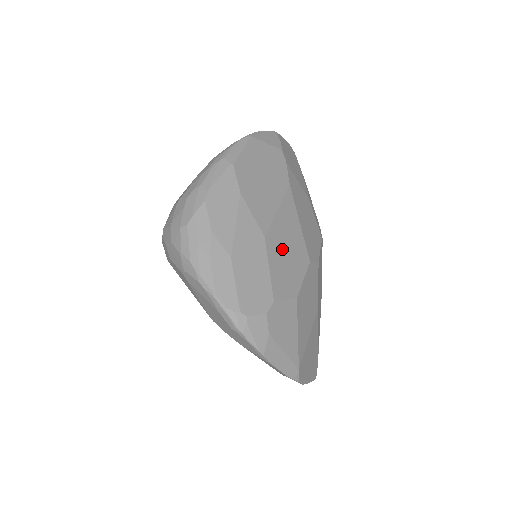
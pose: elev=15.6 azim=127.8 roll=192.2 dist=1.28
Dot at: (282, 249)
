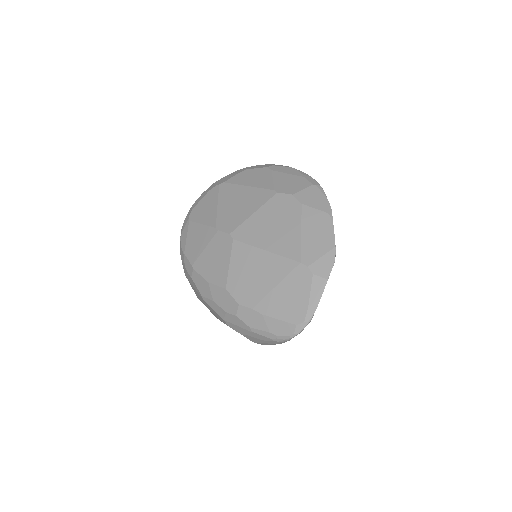
Dot at: occluded
